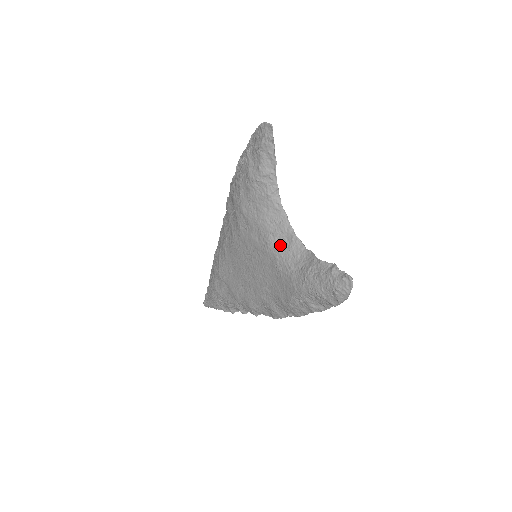
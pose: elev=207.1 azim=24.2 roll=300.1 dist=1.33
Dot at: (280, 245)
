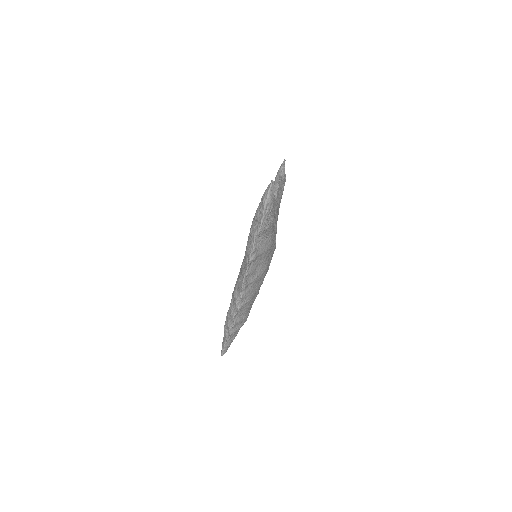
Dot at: occluded
